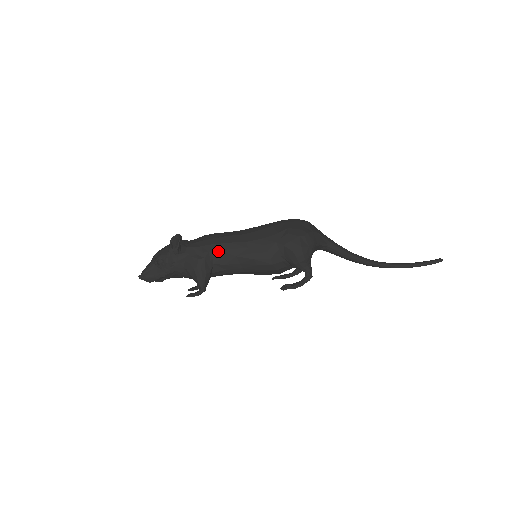
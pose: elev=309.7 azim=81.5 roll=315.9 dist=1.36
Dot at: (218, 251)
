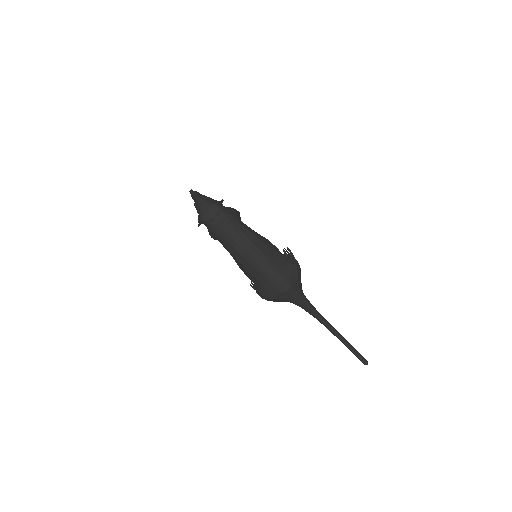
Dot at: (223, 245)
